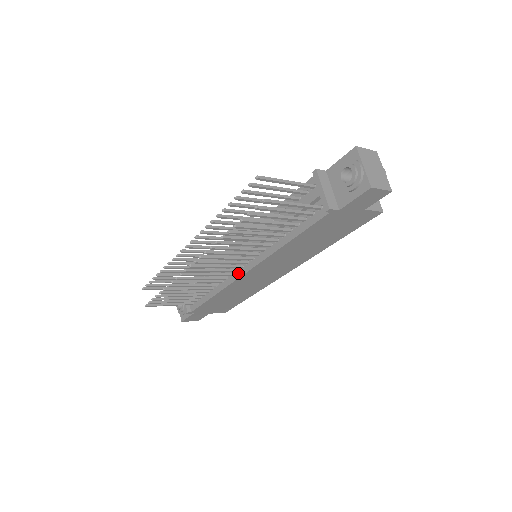
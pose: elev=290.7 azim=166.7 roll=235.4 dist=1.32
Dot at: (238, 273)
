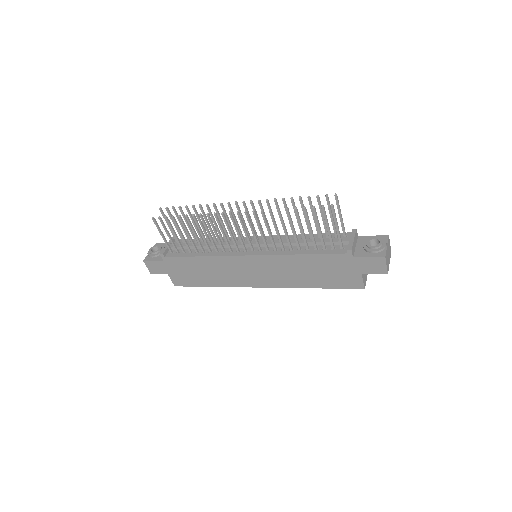
Dot at: (239, 253)
